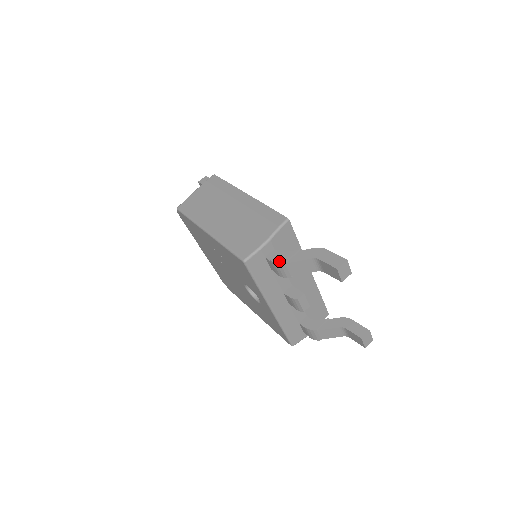
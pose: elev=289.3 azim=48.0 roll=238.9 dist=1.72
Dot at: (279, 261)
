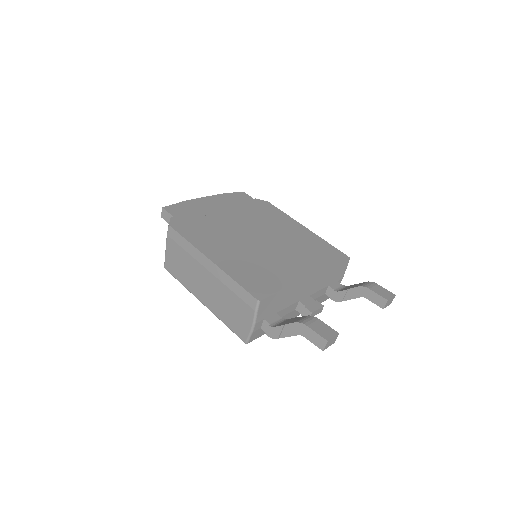
Dot at: (273, 337)
